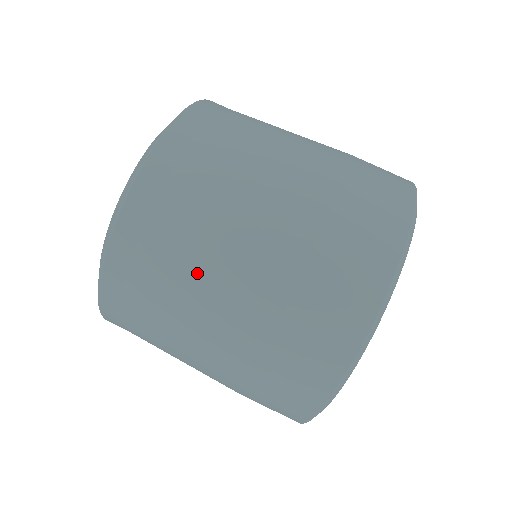
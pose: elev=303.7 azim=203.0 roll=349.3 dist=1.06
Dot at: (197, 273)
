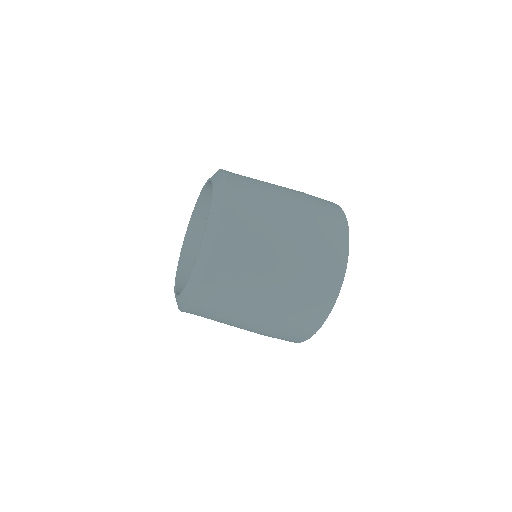
Dot at: (264, 249)
